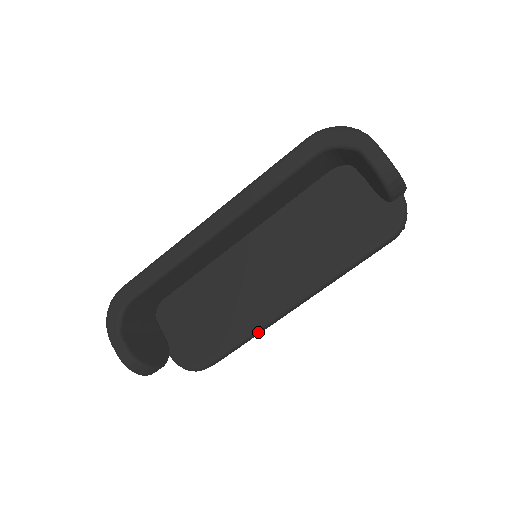
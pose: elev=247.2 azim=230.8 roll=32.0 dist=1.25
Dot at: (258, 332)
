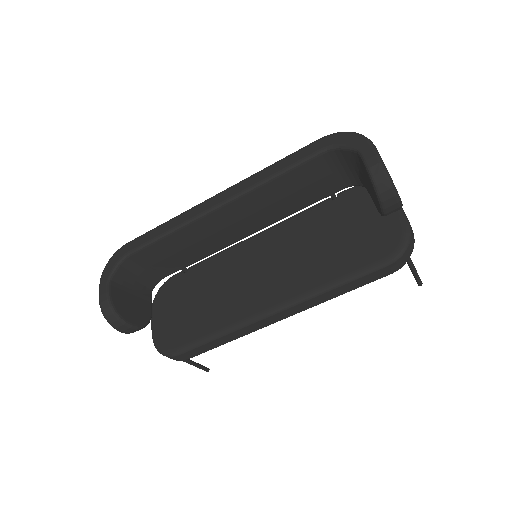
Dot at: (234, 331)
